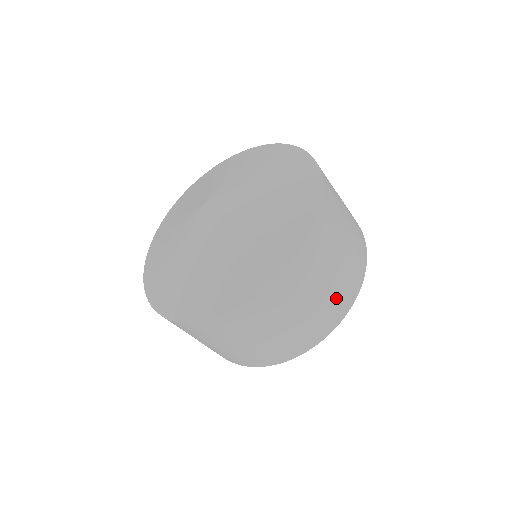
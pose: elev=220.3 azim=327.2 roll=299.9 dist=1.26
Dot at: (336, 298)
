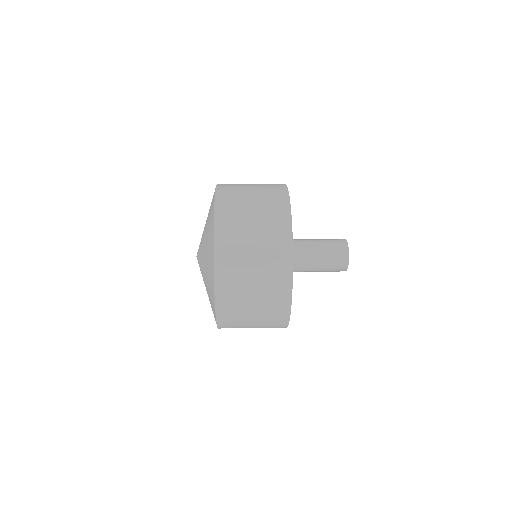
Dot at: (269, 326)
